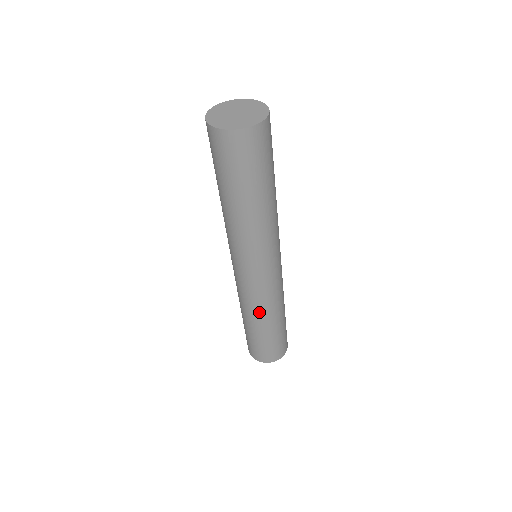
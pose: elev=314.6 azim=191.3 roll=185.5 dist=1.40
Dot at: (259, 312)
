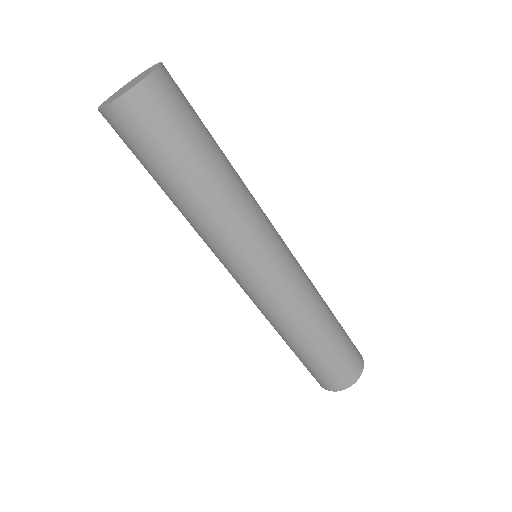
Dot at: (280, 326)
